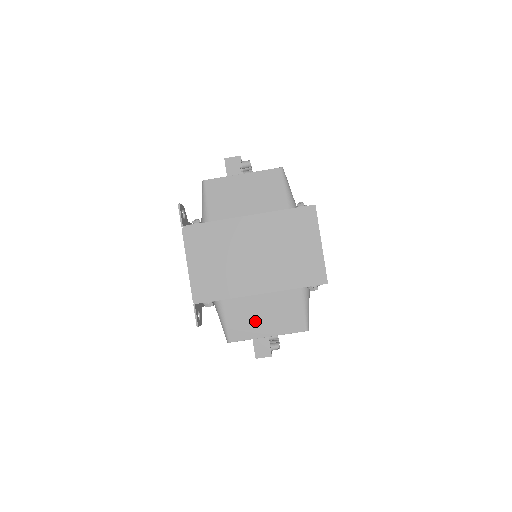
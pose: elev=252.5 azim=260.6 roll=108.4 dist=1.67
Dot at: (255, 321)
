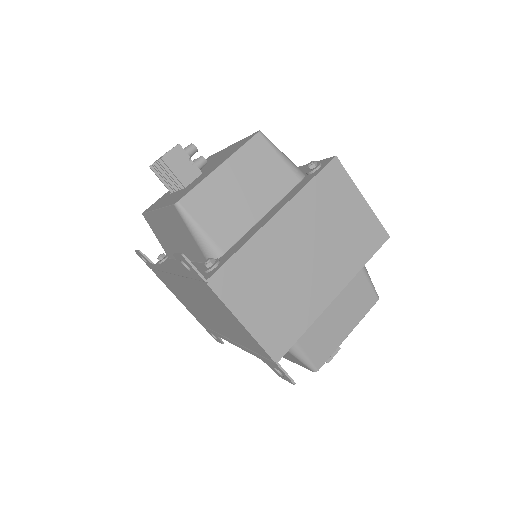
Dot at: (332, 328)
